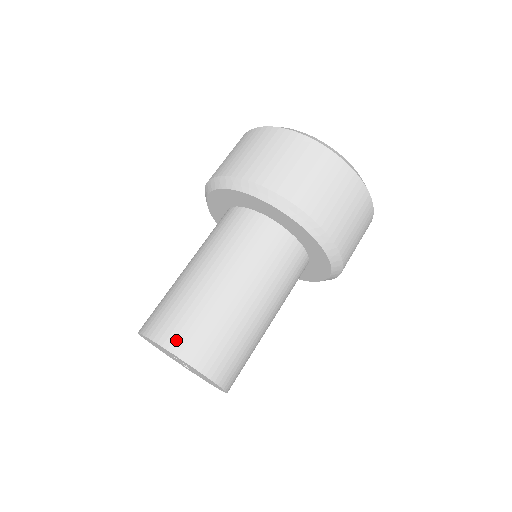
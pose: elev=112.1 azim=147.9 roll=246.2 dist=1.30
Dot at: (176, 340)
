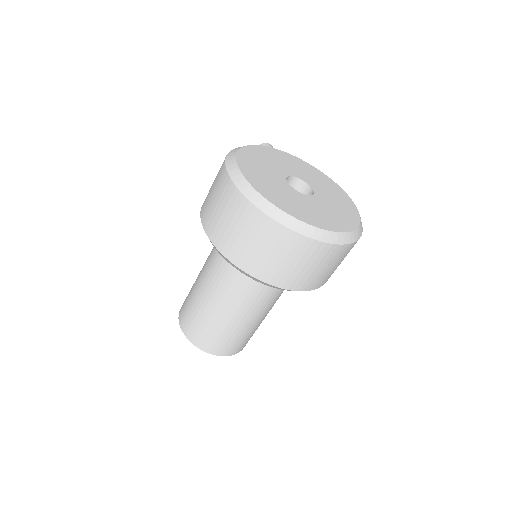
Dot at: (234, 351)
